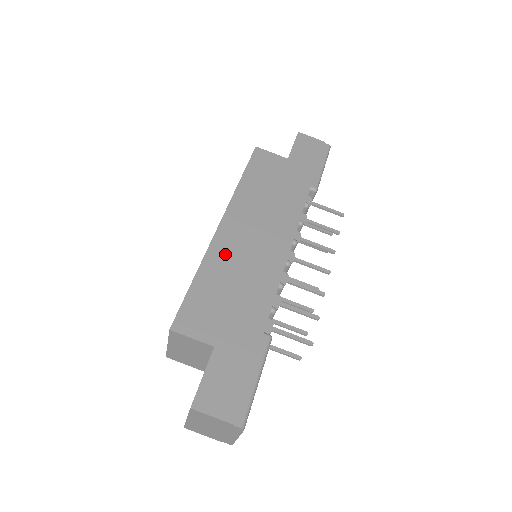
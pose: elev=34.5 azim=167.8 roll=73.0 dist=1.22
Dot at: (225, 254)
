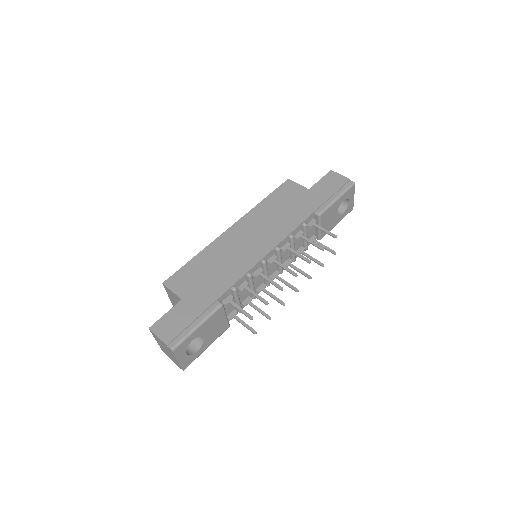
Dot at: (222, 247)
